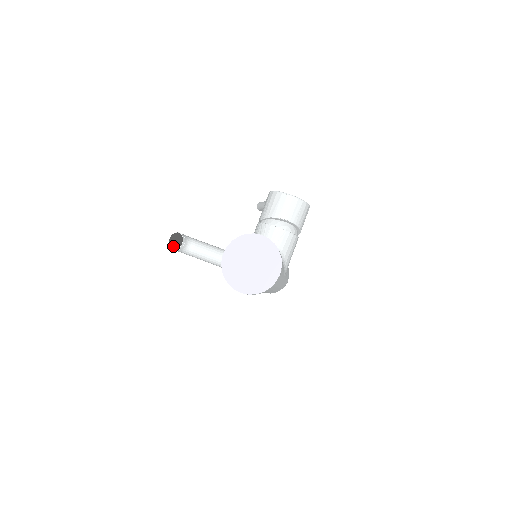
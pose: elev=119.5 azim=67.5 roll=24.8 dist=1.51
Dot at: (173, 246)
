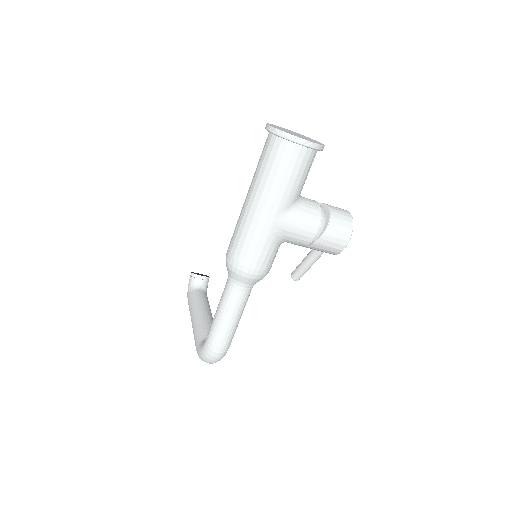
Dot at: (195, 273)
